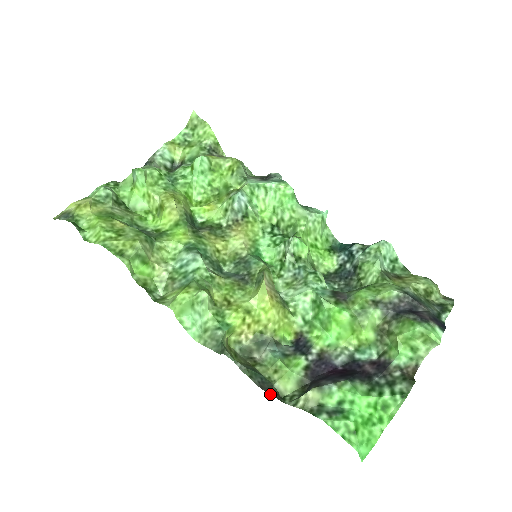
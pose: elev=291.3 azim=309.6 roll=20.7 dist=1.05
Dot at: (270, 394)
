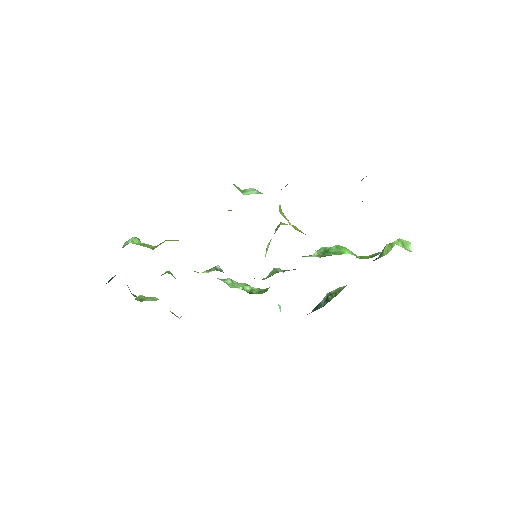
Dot at: occluded
